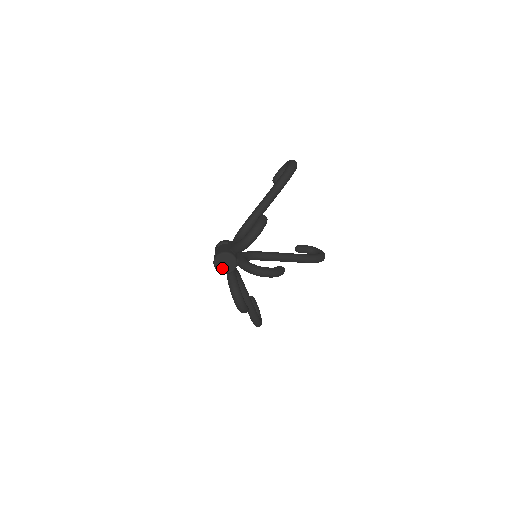
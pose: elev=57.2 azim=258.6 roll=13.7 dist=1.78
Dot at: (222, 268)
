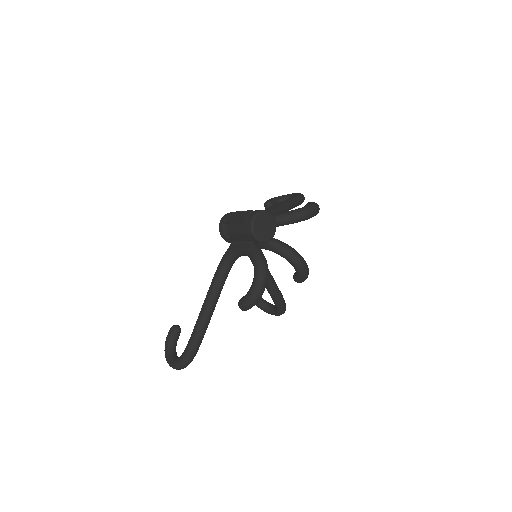
Dot at: (259, 229)
